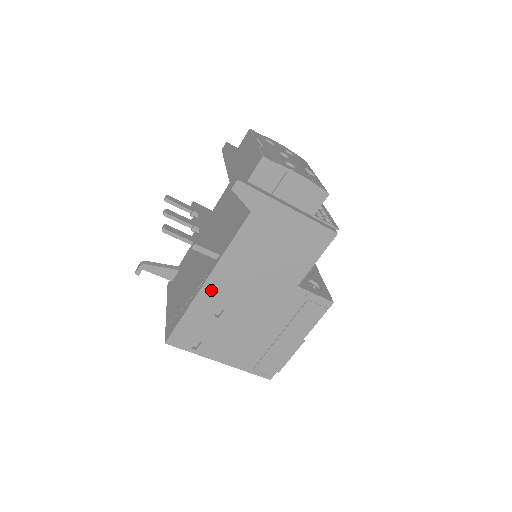
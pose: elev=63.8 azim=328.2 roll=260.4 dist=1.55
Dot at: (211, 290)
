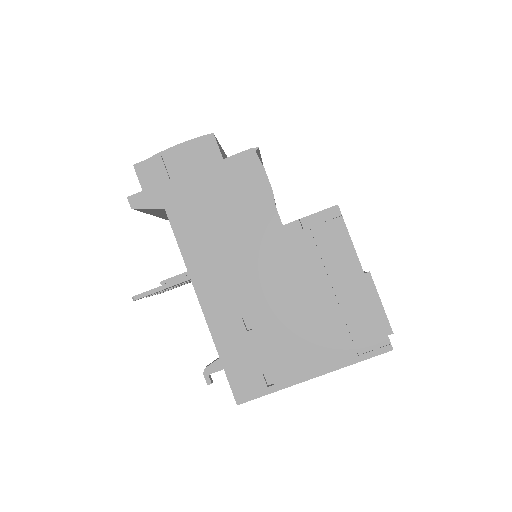
Dot at: (214, 308)
